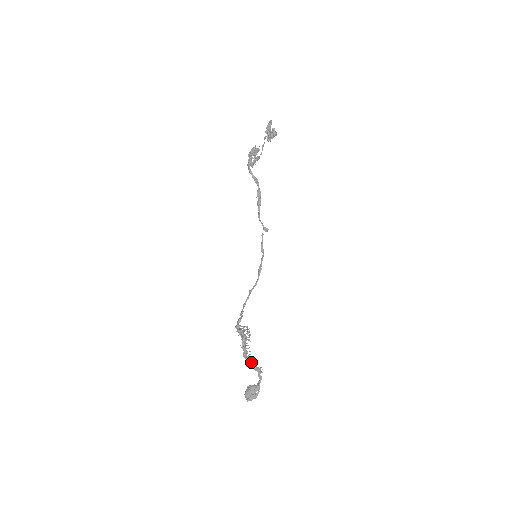
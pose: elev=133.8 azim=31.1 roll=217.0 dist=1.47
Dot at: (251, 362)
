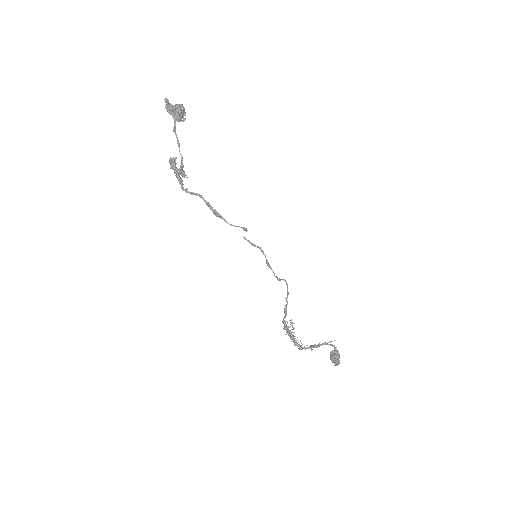
Dot at: (312, 347)
